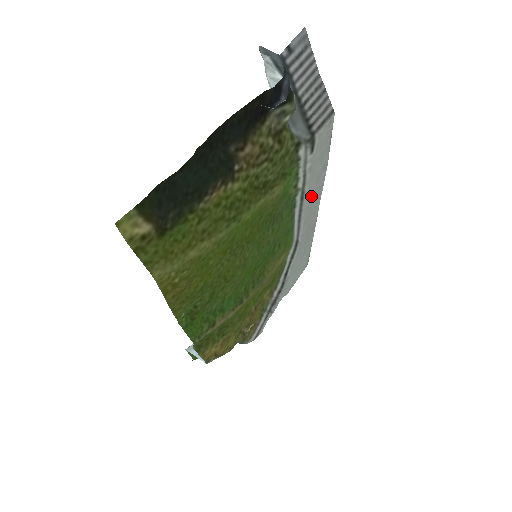
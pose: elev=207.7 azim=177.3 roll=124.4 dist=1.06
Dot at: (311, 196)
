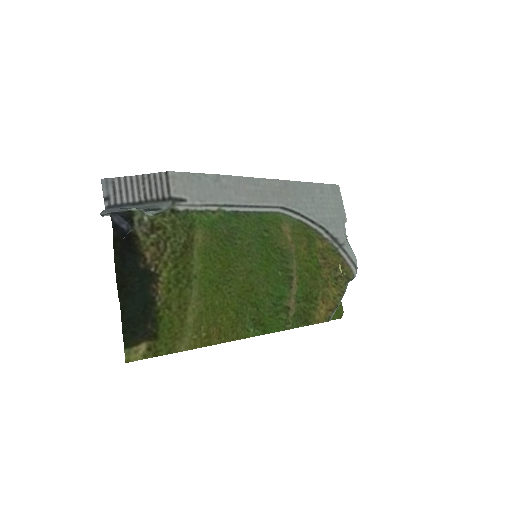
Dot at: (237, 195)
